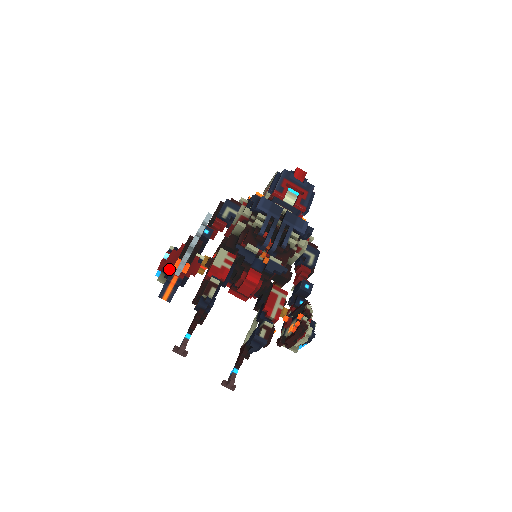
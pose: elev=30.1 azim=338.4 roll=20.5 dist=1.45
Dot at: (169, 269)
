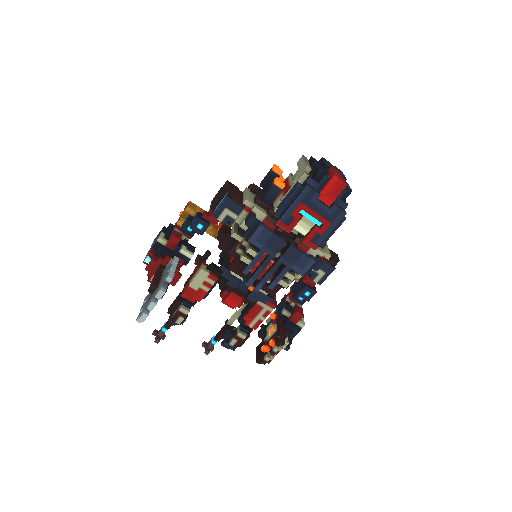
Dot at: occluded
